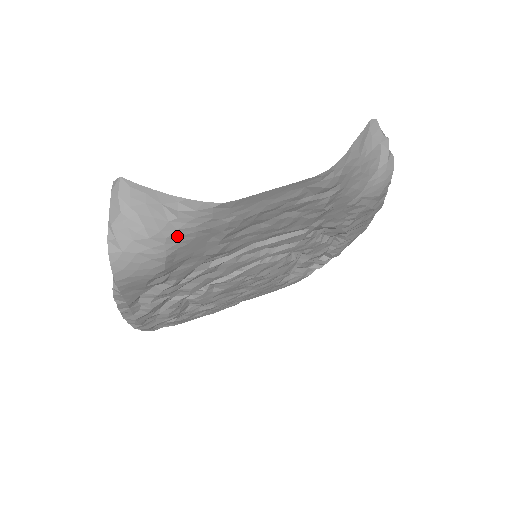
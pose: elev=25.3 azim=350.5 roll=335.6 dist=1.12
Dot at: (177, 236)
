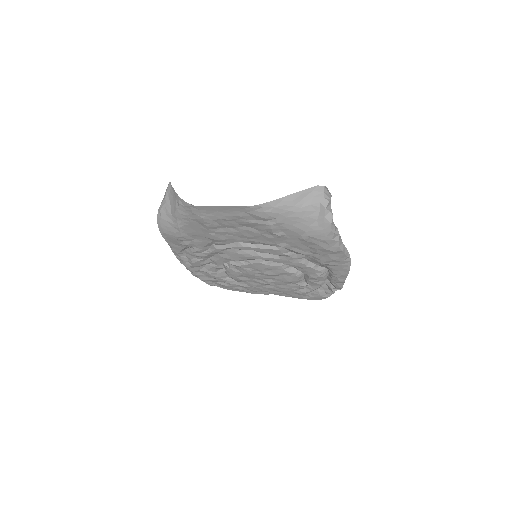
Dot at: (181, 218)
